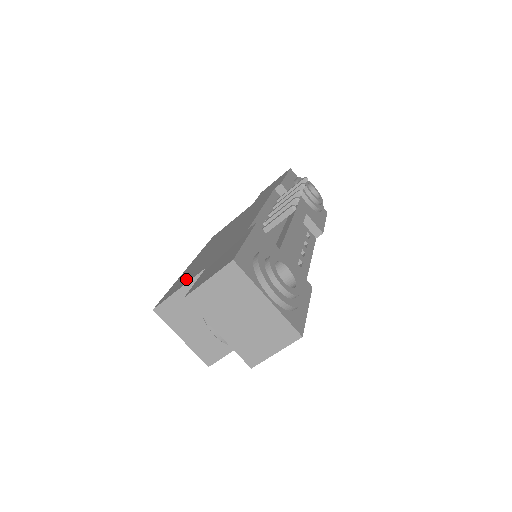
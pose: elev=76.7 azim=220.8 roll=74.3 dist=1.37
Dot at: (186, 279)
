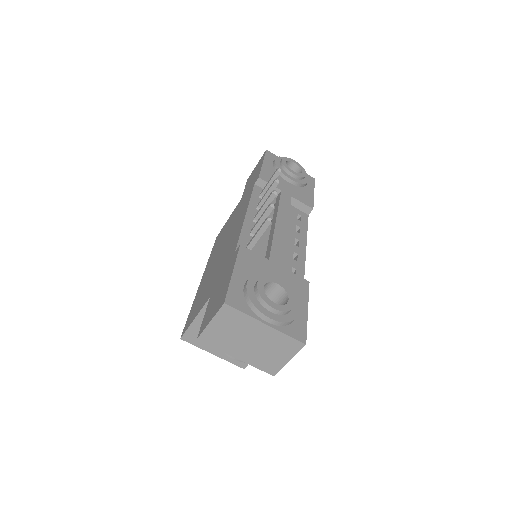
Dot at: (199, 305)
